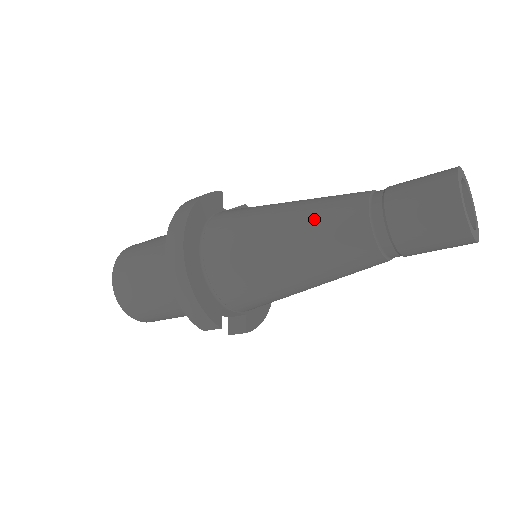
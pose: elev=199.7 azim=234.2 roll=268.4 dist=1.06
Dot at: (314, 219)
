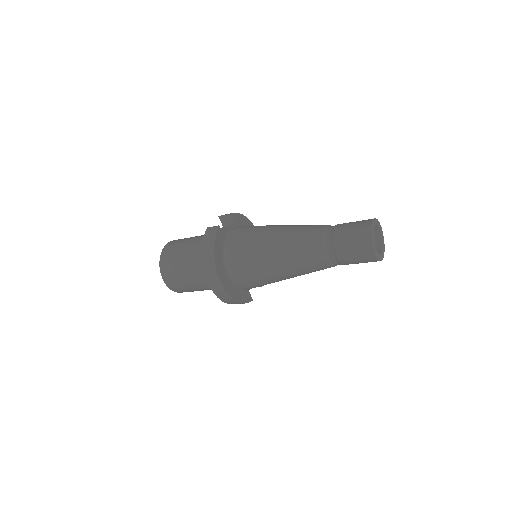
Dot at: (296, 260)
